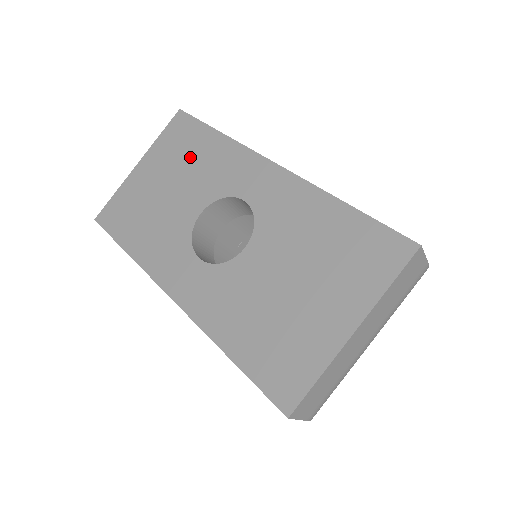
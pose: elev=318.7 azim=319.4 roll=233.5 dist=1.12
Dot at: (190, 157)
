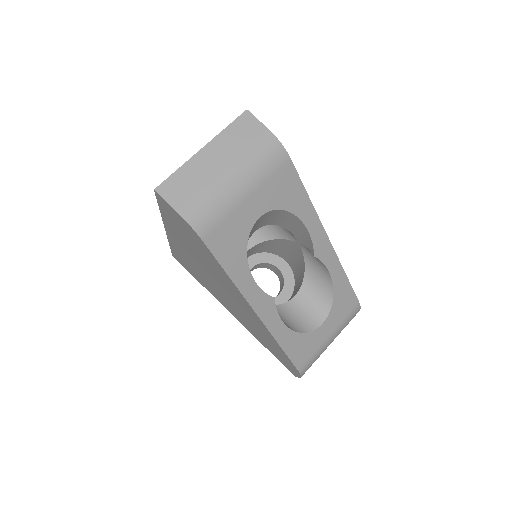
Dot at: occluded
